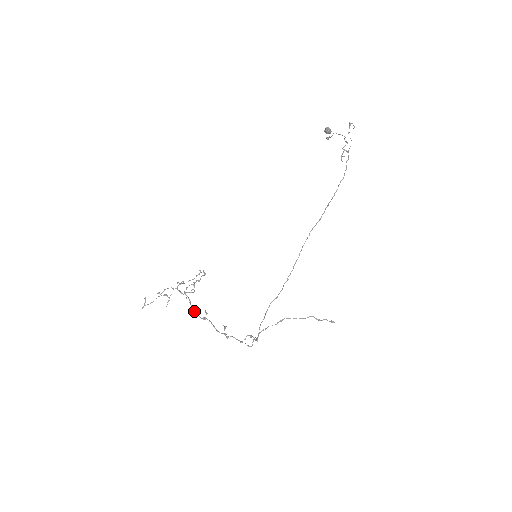
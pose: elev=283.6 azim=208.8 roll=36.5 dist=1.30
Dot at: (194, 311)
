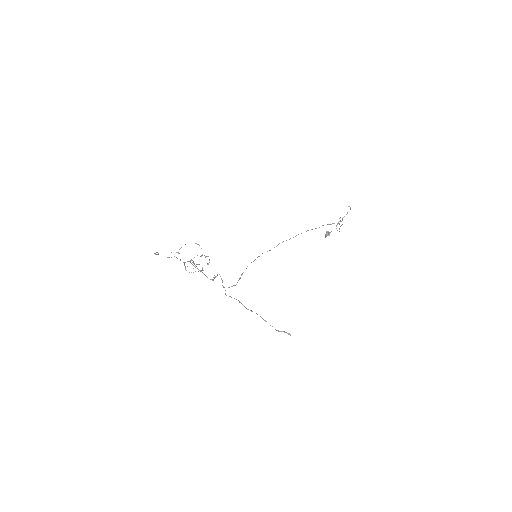
Dot at: occluded
